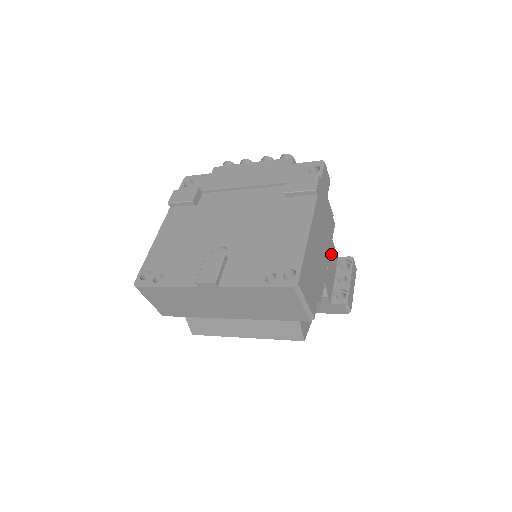
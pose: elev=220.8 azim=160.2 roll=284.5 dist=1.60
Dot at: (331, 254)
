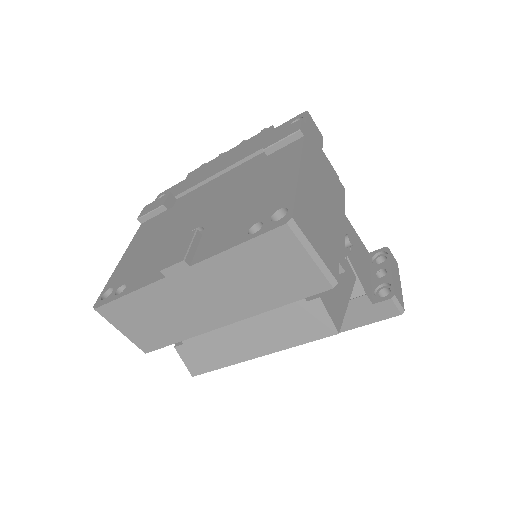
Dot at: (356, 244)
